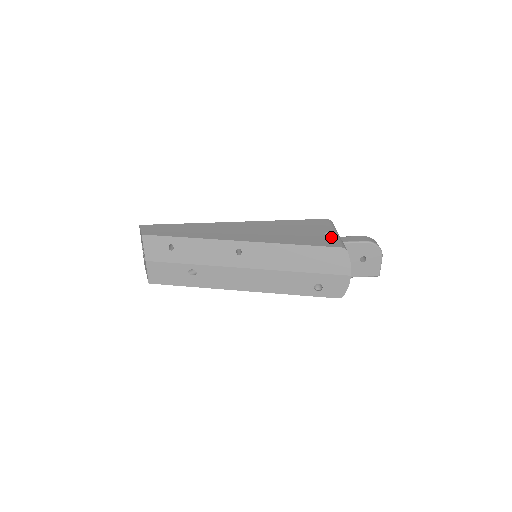
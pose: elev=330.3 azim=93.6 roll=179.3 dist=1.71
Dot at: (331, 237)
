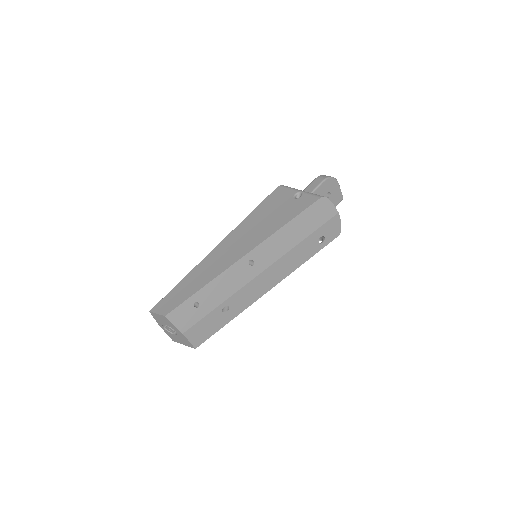
Dot at: (302, 197)
